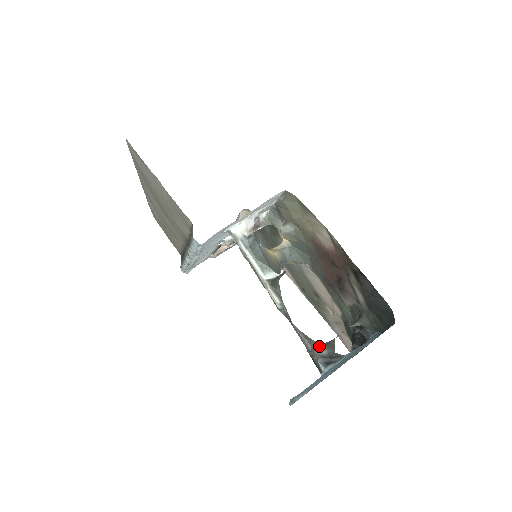
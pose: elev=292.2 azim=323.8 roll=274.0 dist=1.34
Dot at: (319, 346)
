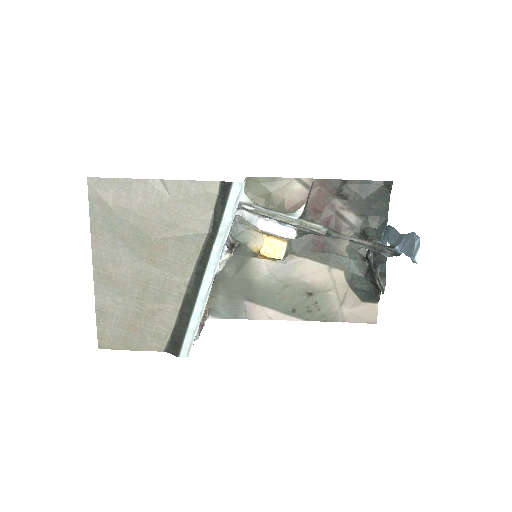
Dot at: occluded
